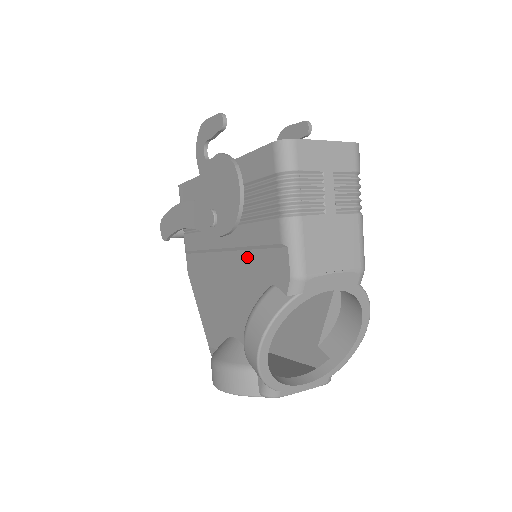
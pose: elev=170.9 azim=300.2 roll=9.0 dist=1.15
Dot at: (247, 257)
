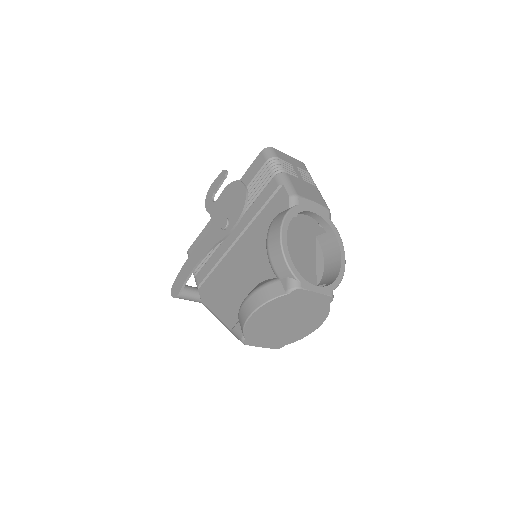
Dot at: (255, 223)
